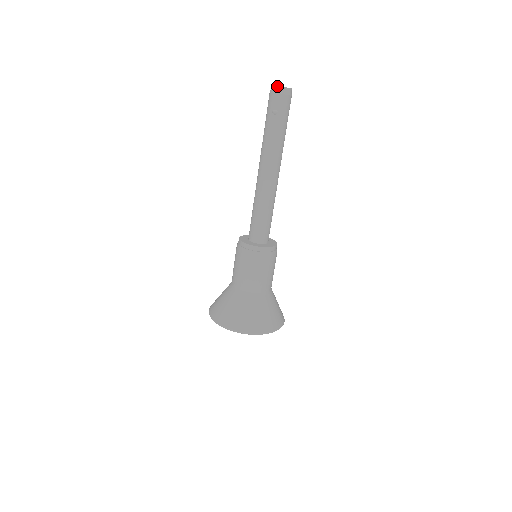
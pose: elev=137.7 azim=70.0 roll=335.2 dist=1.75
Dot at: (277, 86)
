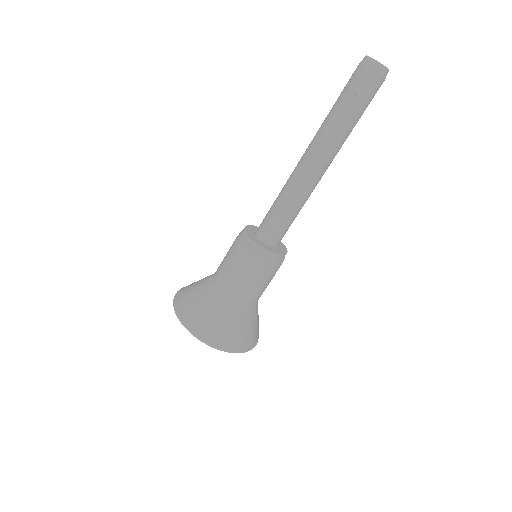
Dot at: (374, 59)
